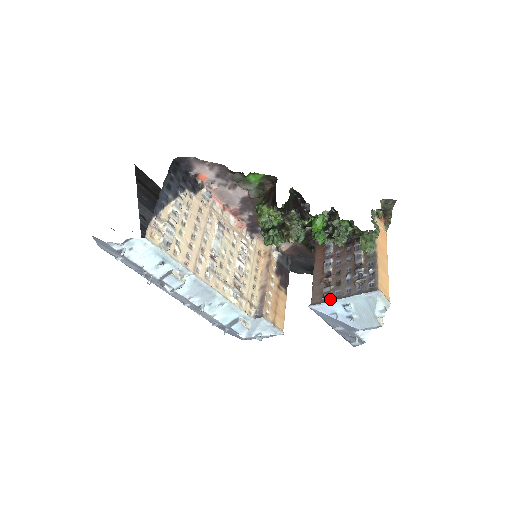
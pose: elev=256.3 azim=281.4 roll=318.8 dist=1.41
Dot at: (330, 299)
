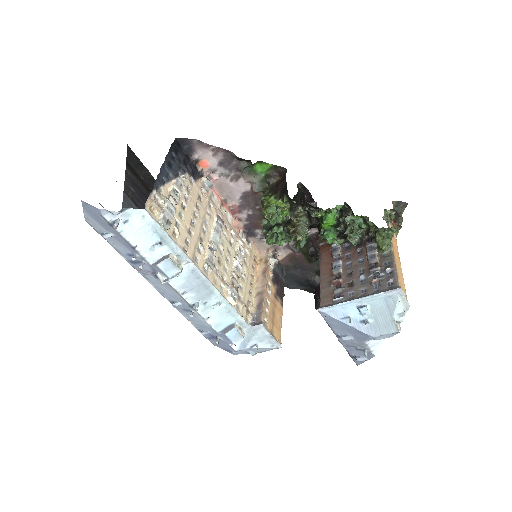
Dot at: (343, 300)
